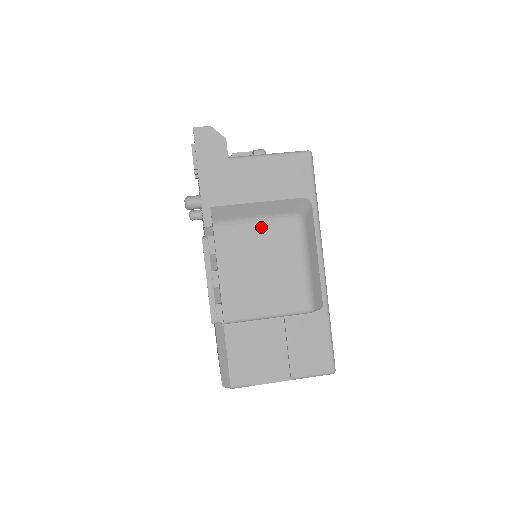
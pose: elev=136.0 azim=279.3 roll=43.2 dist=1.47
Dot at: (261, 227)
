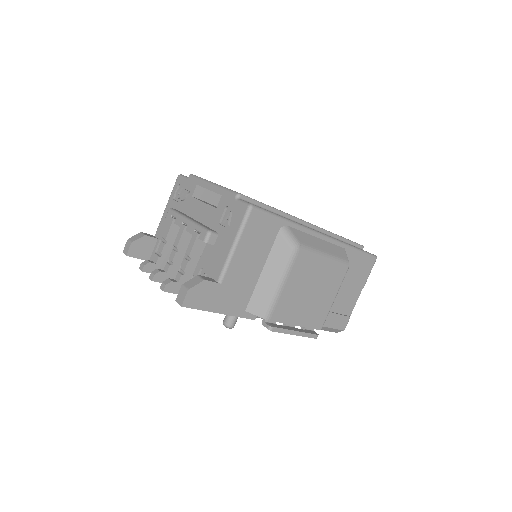
Dot at: (288, 283)
